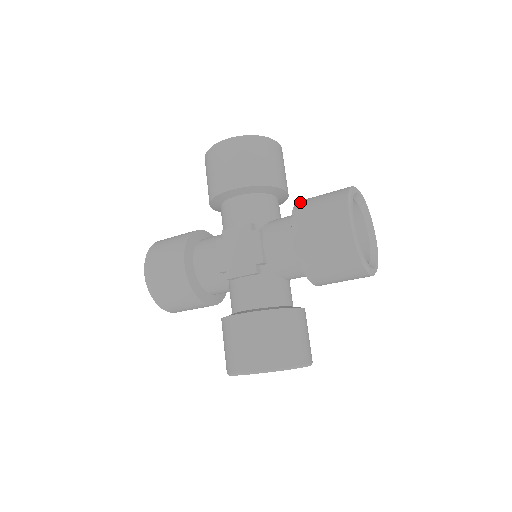
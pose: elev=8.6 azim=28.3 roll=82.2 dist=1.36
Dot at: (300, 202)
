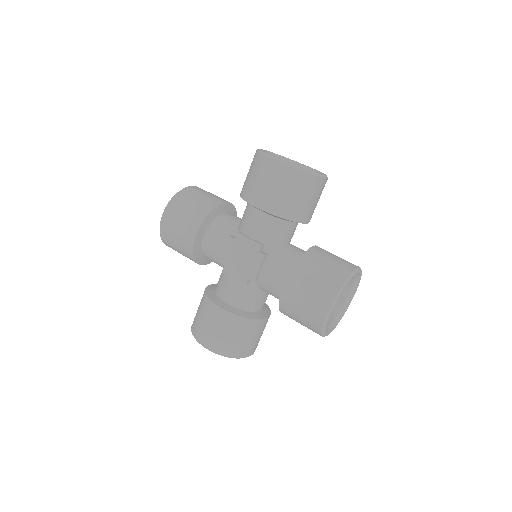
Dot at: (241, 191)
